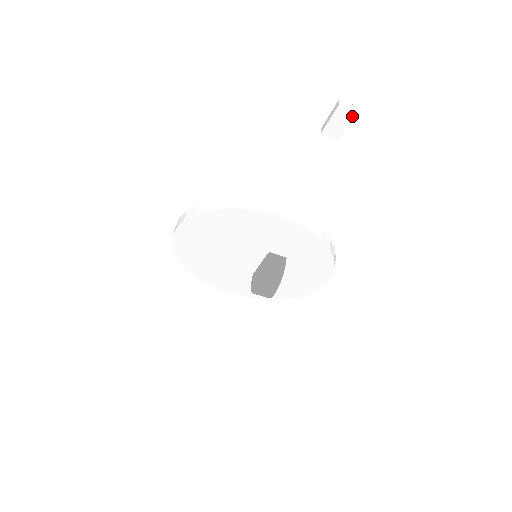
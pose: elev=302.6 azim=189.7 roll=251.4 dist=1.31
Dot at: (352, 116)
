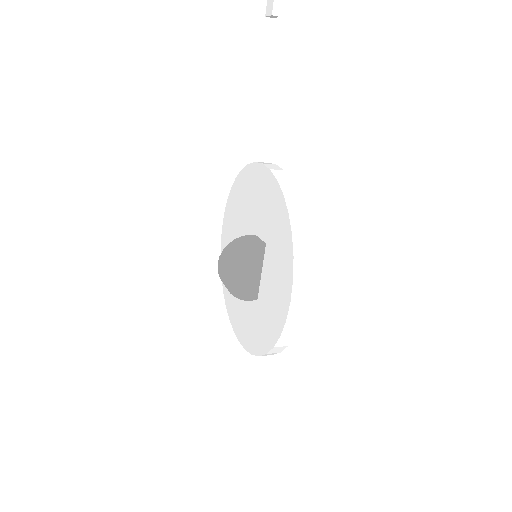
Dot at: out of frame
